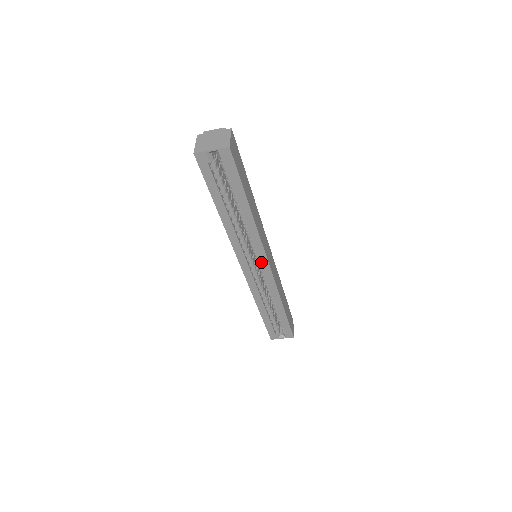
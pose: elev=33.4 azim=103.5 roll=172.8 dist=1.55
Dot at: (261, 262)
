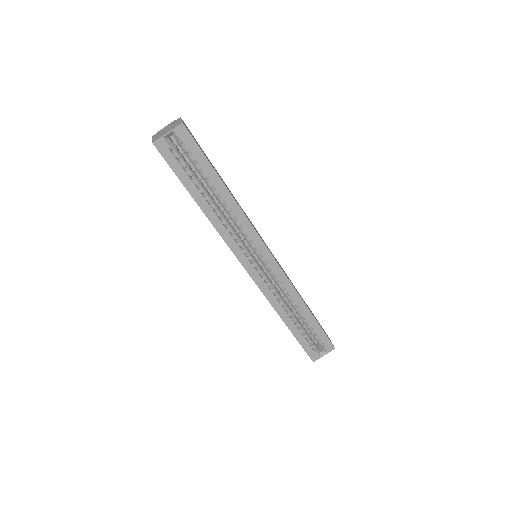
Dot at: (262, 254)
